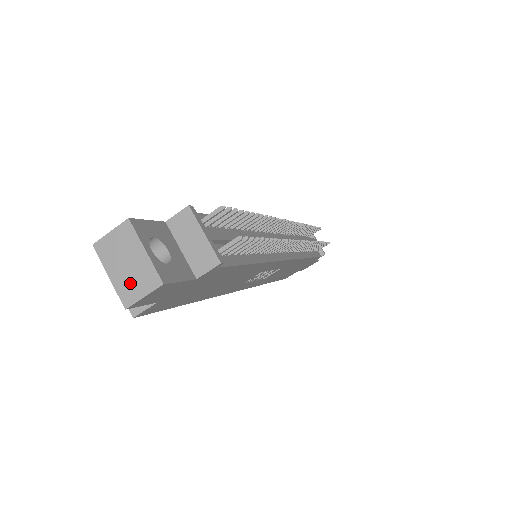
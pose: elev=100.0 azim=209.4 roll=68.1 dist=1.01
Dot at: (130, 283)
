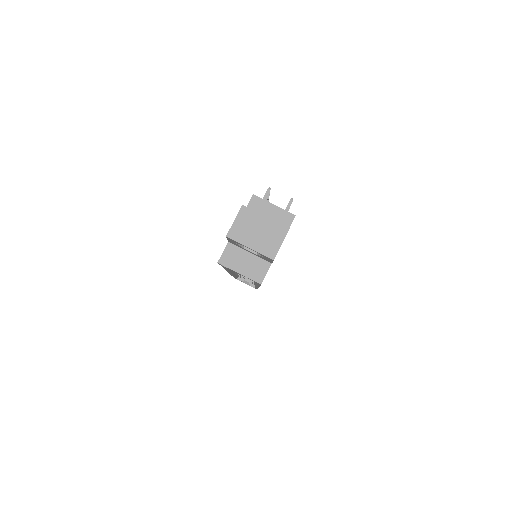
Dot at: (267, 242)
